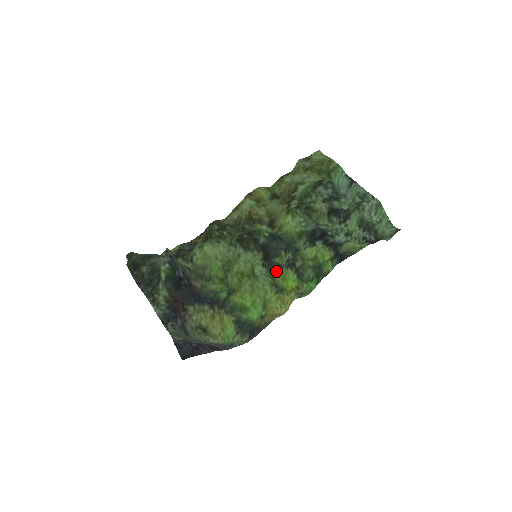
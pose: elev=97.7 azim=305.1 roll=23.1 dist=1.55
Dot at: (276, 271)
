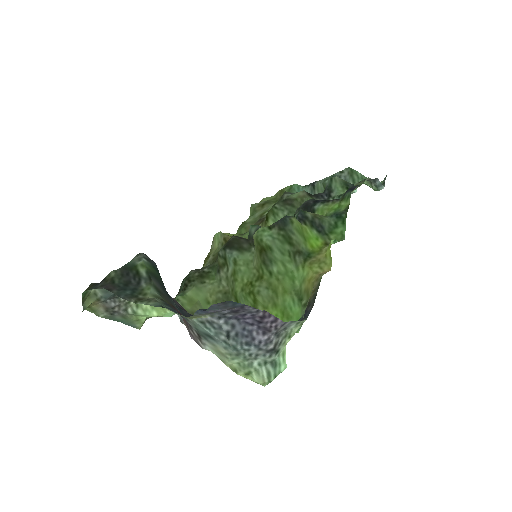
Dot at: (289, 221)
